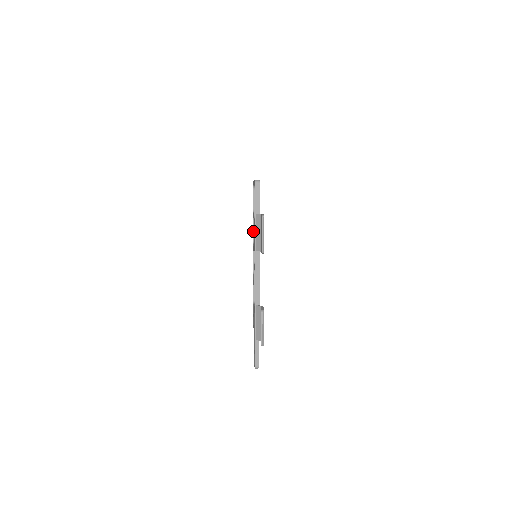
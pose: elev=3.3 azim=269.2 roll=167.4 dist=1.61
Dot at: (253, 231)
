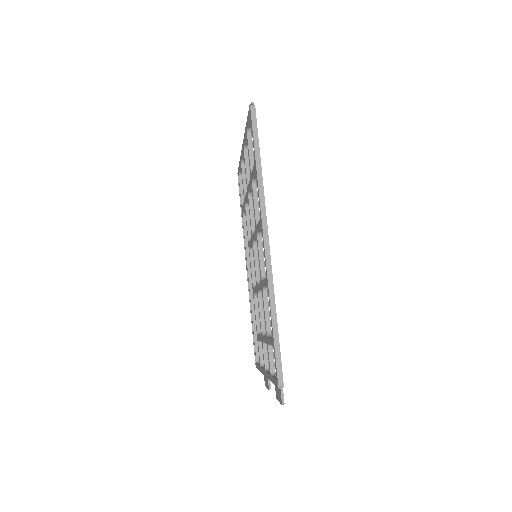
Dot at: (249, 189)
